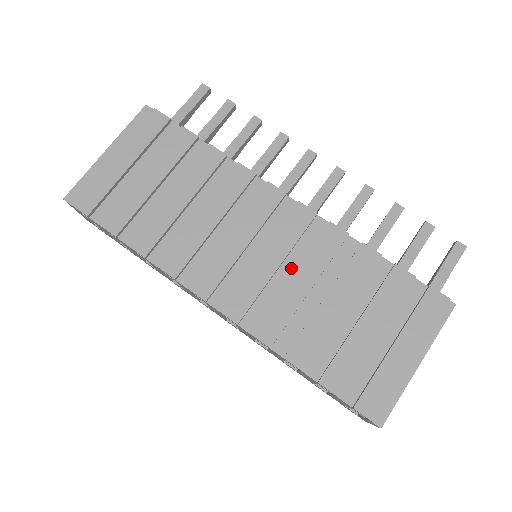
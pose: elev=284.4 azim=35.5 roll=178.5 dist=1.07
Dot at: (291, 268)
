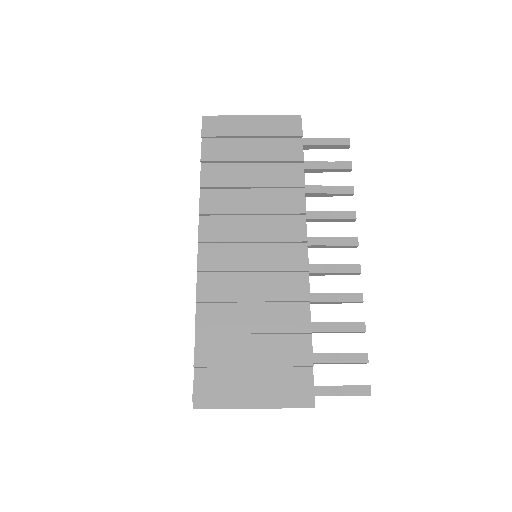
Dot at: (259, 280)
